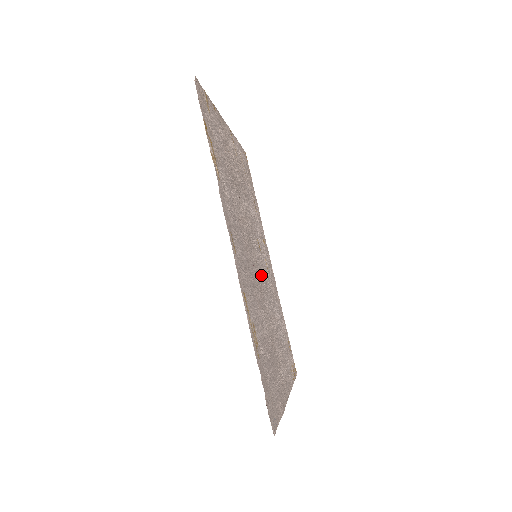
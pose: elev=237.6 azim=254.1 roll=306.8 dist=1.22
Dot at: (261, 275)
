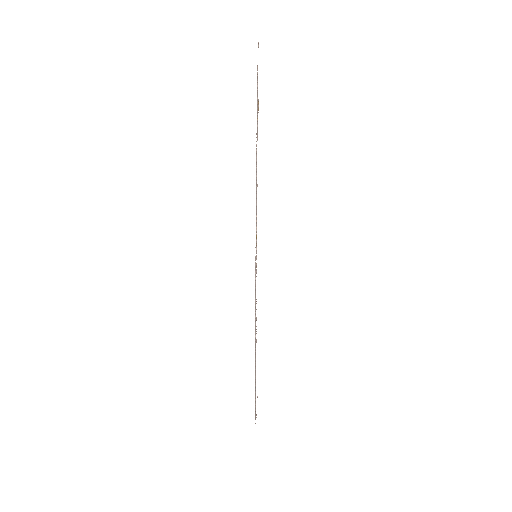
Dot at: occluded
